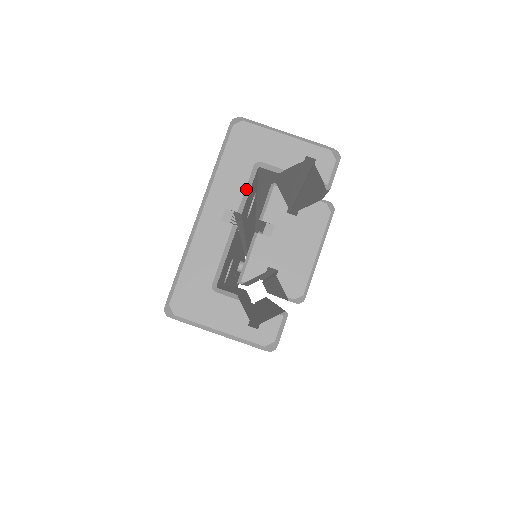
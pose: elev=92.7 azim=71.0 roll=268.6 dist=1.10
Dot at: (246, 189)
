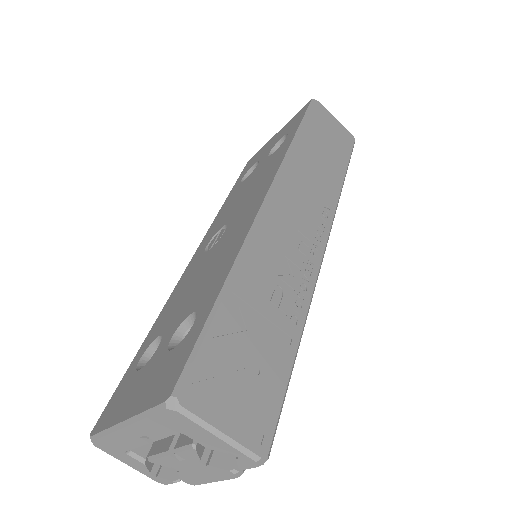
Dot at: occluded
